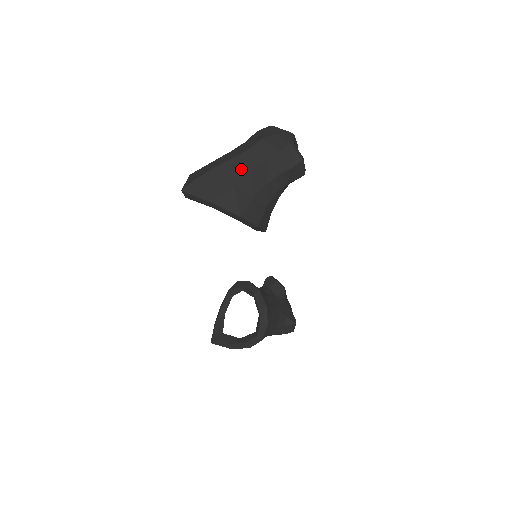
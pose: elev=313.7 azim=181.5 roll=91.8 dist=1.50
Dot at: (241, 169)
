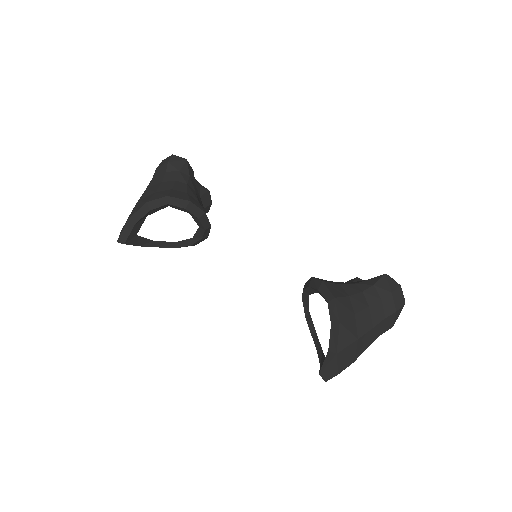
Dot at: occluded
